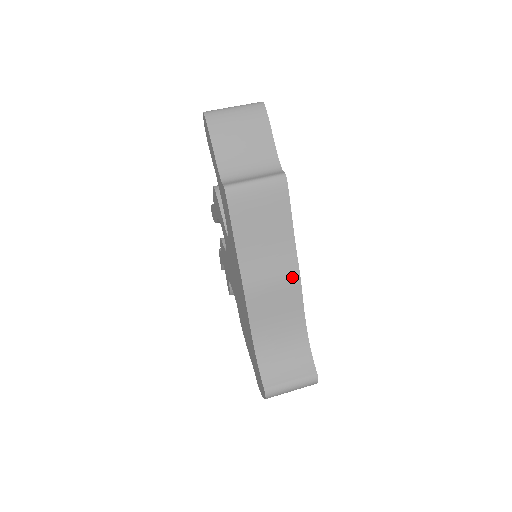
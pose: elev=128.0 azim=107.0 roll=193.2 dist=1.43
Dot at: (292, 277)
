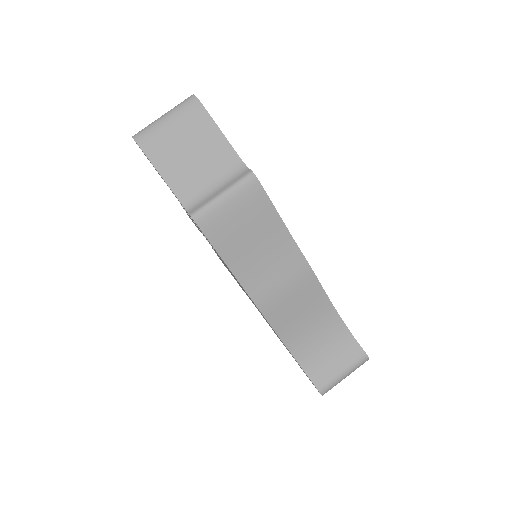
Dot at: (303, 273)
